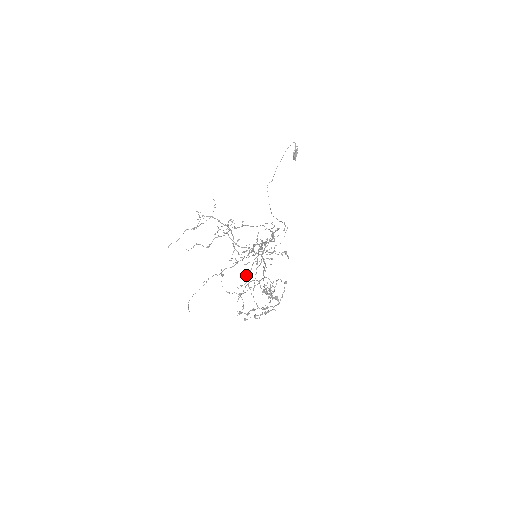
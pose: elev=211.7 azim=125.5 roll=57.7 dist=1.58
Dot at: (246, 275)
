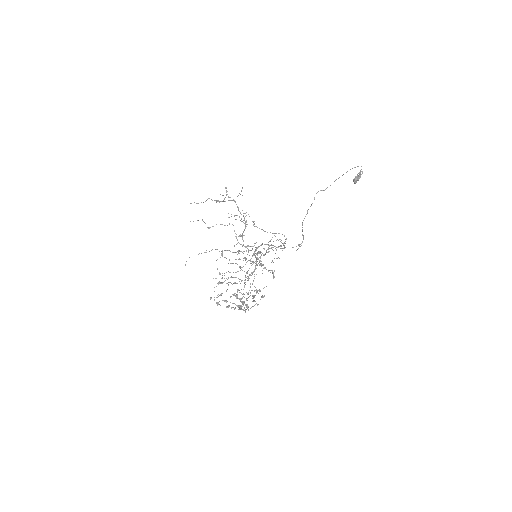
Dot at: occluded
